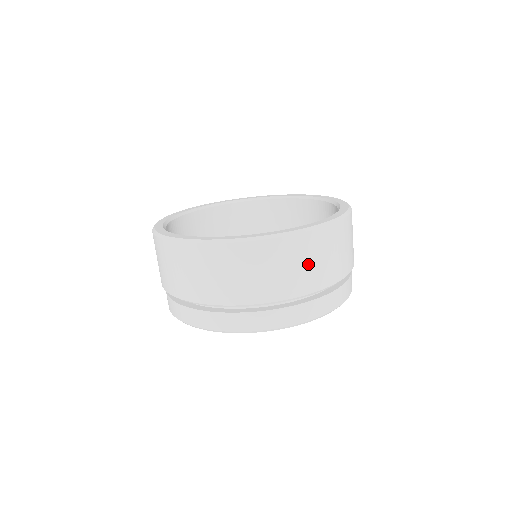
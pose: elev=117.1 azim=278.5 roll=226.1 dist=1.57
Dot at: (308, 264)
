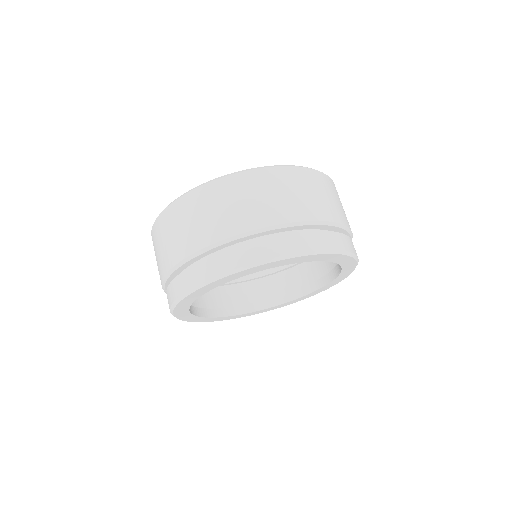
Dot at: (289, 194)
